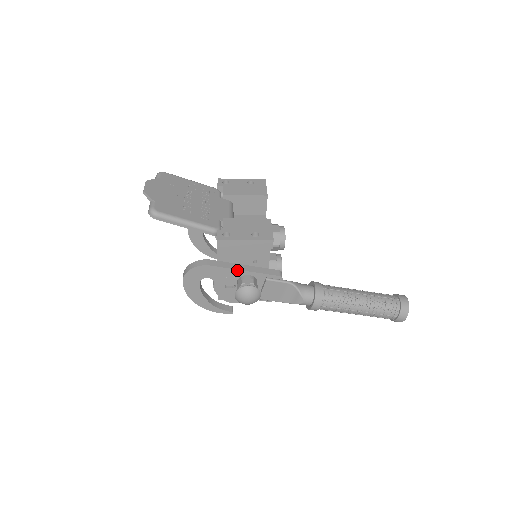
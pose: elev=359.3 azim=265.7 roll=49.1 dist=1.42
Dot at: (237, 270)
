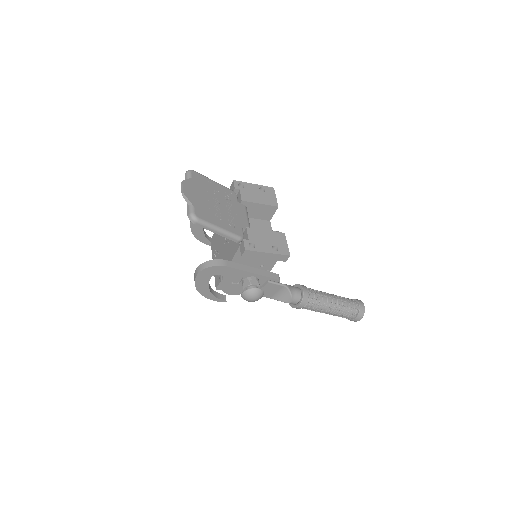
Dot at: (247, 272)
